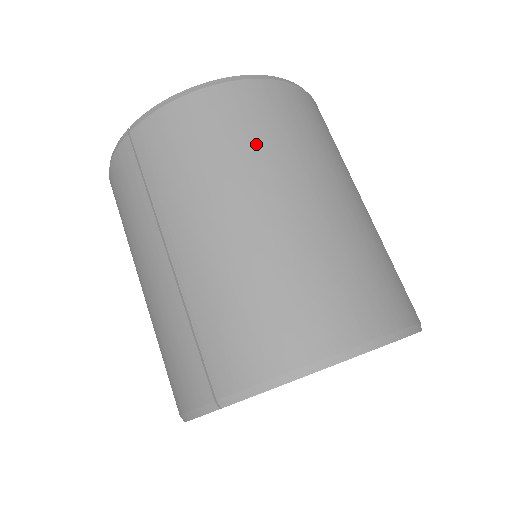
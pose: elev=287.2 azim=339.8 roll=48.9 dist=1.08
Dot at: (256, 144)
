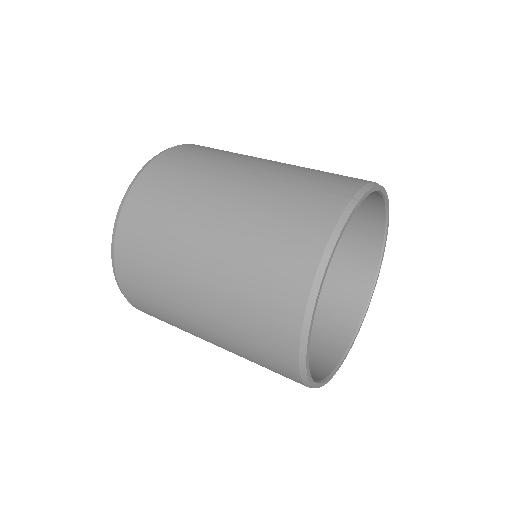
Dot at: occluded
